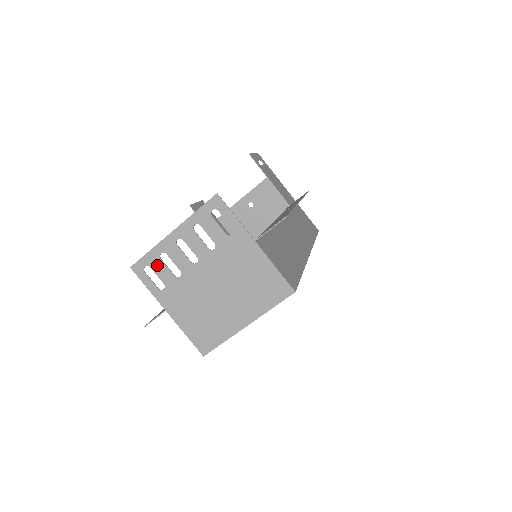
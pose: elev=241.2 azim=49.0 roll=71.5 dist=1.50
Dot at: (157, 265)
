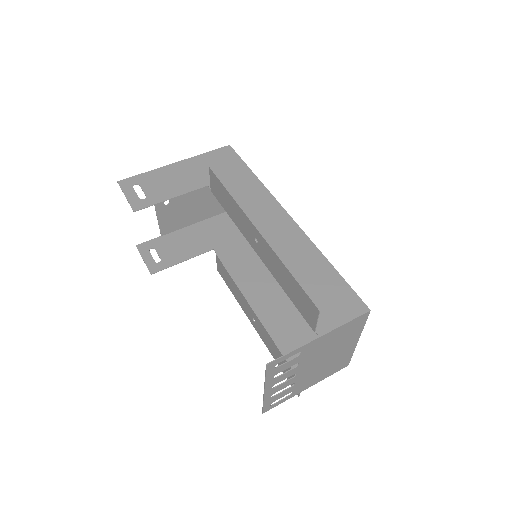
Dot at: (276, 398)
